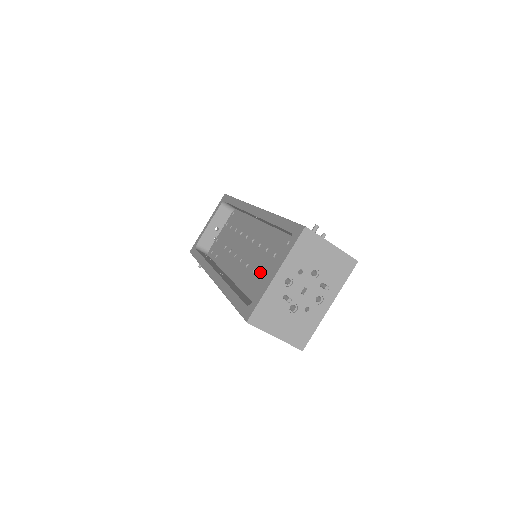
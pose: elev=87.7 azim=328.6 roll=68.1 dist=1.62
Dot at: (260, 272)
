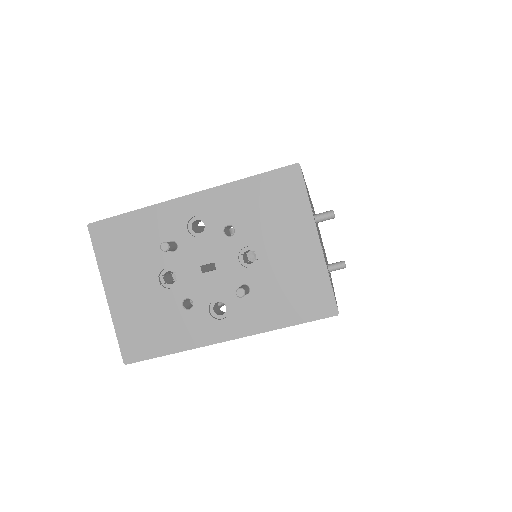
Dot at: occluded
